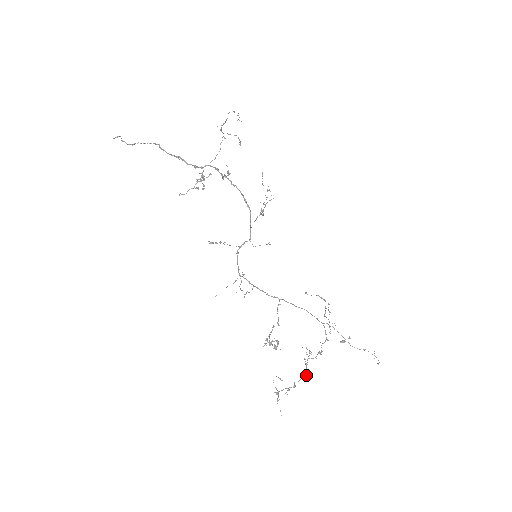
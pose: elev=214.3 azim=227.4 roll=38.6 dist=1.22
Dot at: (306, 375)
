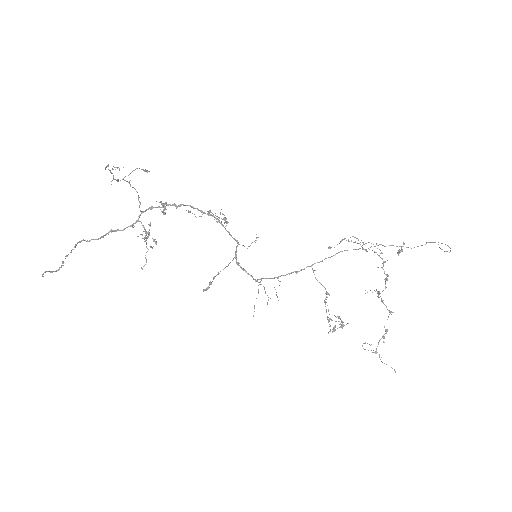
Dot at: (389, 312)
